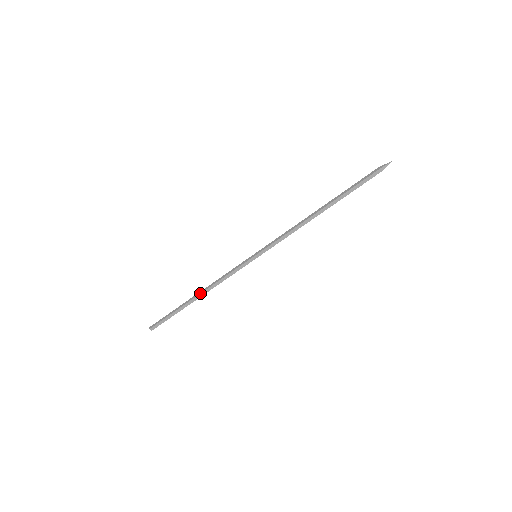
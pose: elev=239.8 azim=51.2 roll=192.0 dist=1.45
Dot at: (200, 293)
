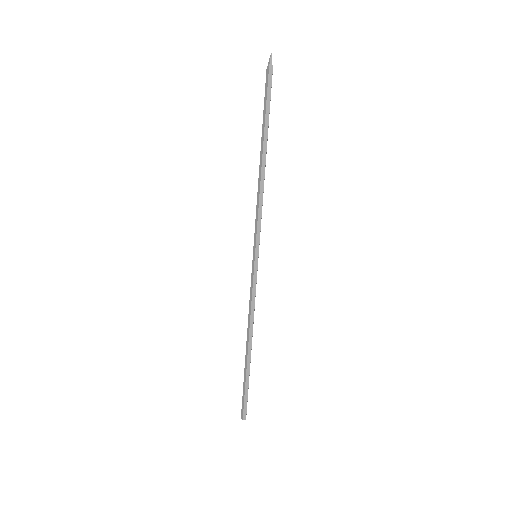
Dot at: occluded
